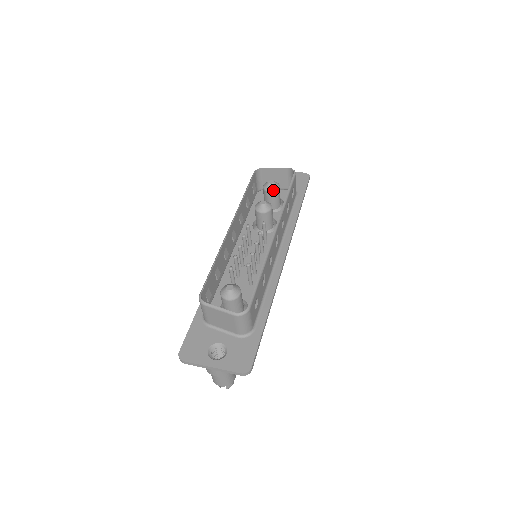
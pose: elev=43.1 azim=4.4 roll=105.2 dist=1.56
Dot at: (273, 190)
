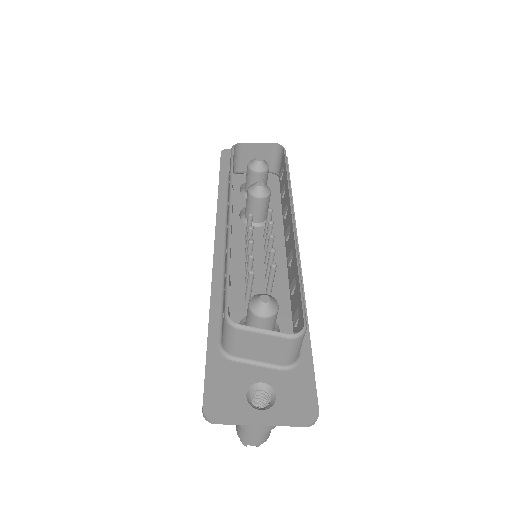
Dot at: (263, 170)
